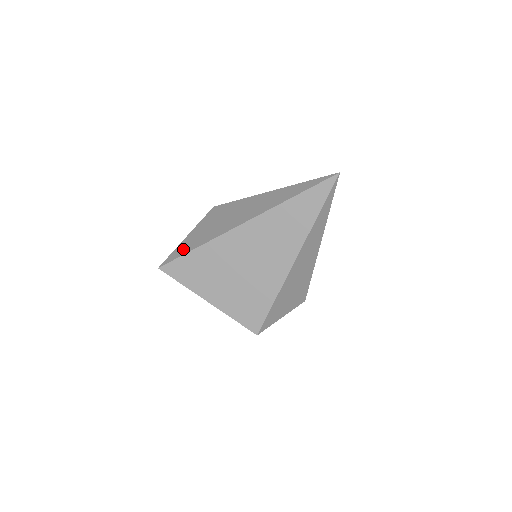
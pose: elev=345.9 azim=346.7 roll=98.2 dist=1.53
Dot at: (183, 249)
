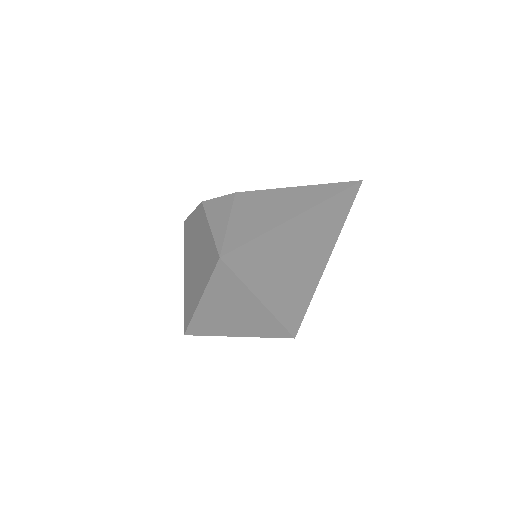
Dot at: (241, 235)
